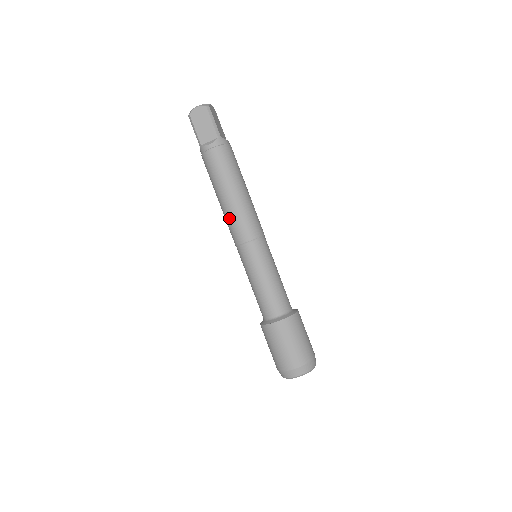
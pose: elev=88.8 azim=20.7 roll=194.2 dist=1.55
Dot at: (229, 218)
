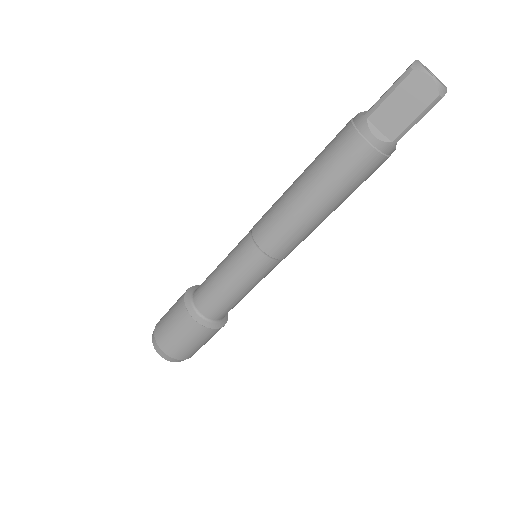
Dot at: (281, 213)
